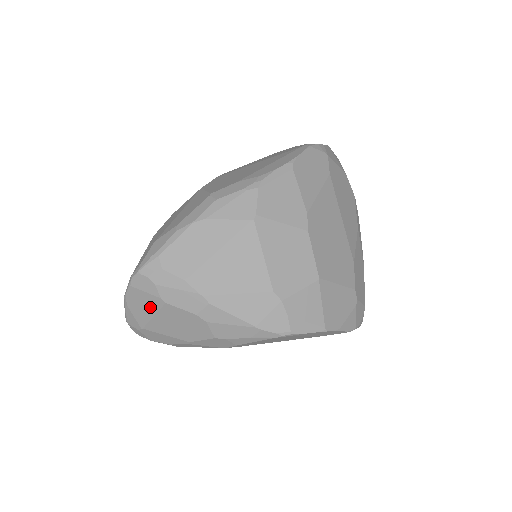
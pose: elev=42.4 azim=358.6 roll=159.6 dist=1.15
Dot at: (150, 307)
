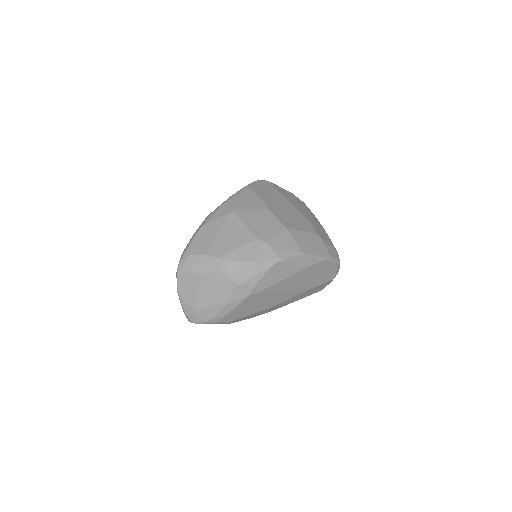
Dot at: (193, 286)
